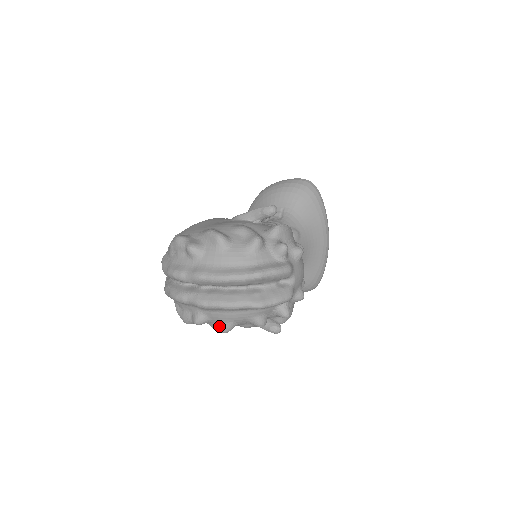
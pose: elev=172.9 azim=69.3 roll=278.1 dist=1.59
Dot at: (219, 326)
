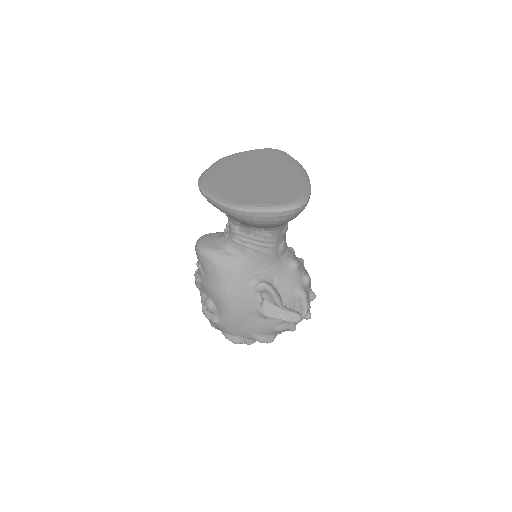
Dot at: occluded
